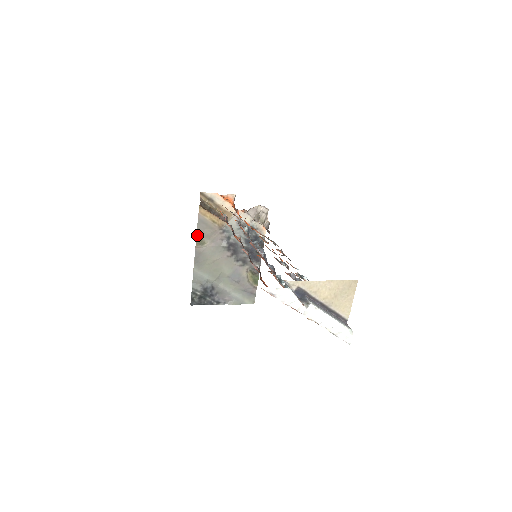
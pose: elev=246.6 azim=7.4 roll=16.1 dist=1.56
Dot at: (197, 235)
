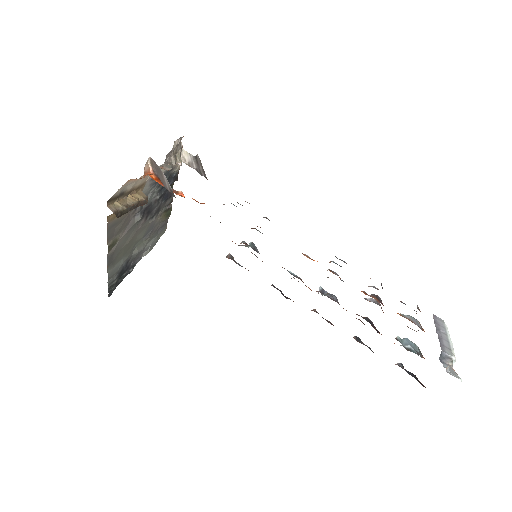
Dot at: (107, 243)
